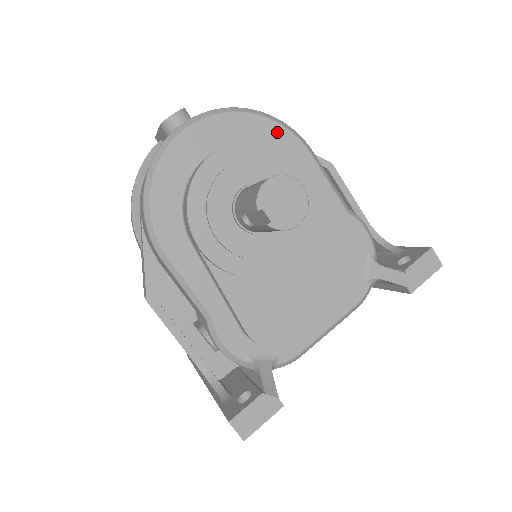
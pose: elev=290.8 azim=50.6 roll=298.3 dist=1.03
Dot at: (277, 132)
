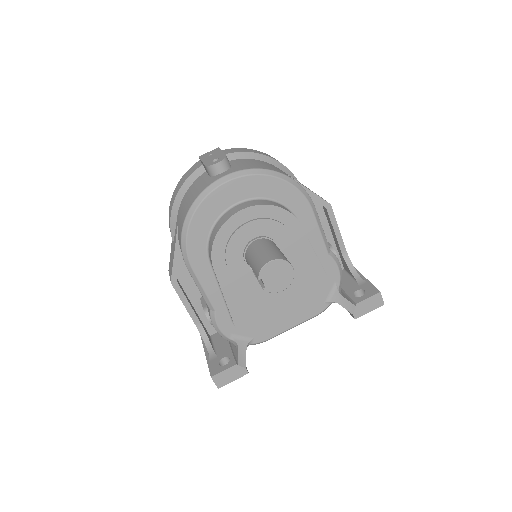
Dot at: (291, 193)
